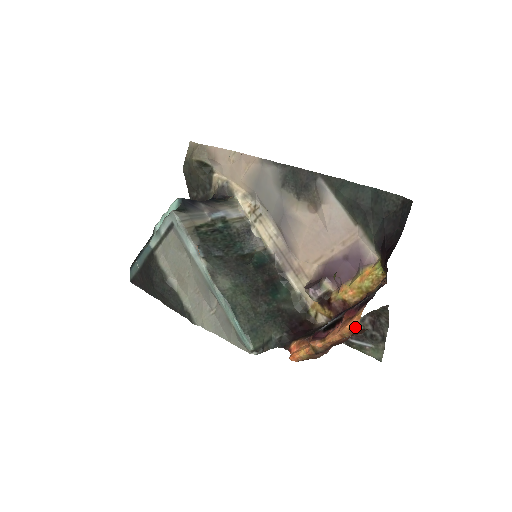
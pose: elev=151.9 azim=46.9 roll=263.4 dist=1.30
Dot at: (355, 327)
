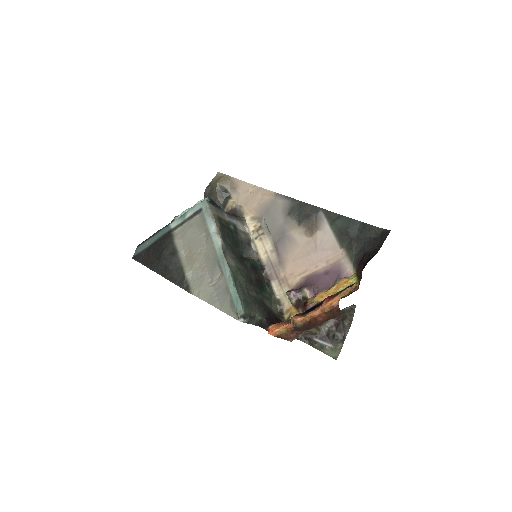
Dot at: (335, 303)
